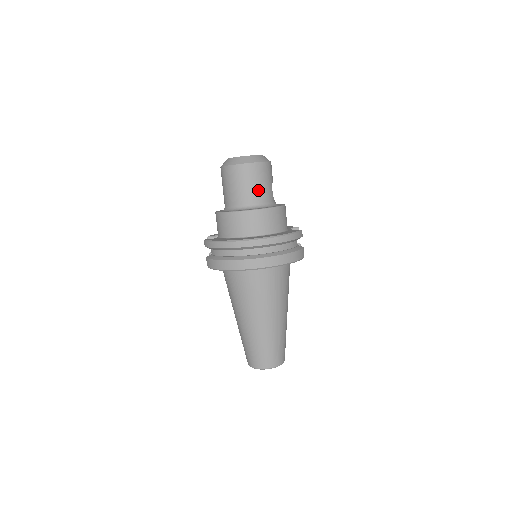
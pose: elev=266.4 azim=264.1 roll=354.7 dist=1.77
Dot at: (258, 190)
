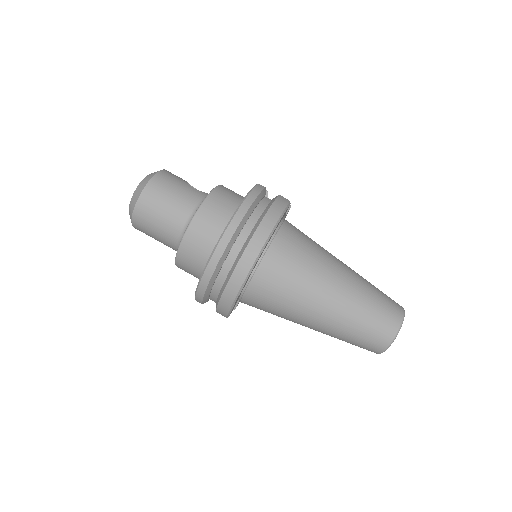
Dot at: (177, 202)
